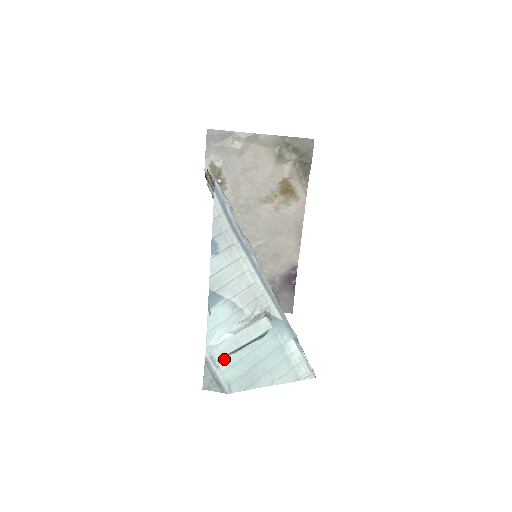
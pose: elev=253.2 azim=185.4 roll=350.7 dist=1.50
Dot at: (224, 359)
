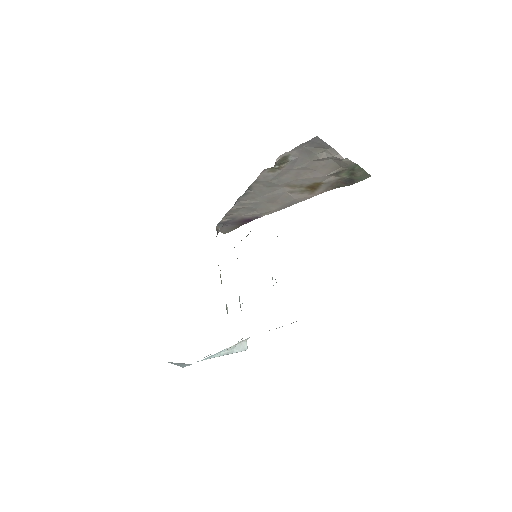
Dot at: occluded
